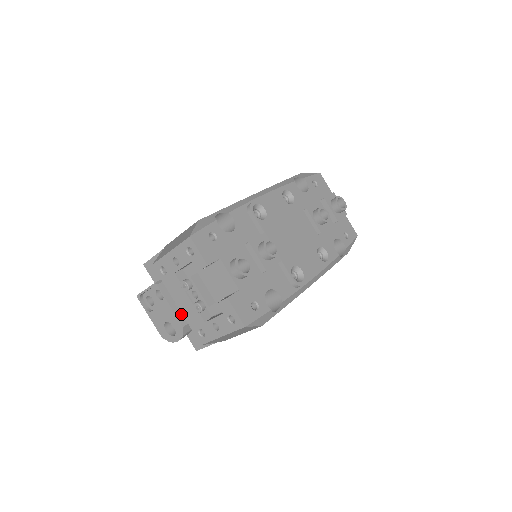
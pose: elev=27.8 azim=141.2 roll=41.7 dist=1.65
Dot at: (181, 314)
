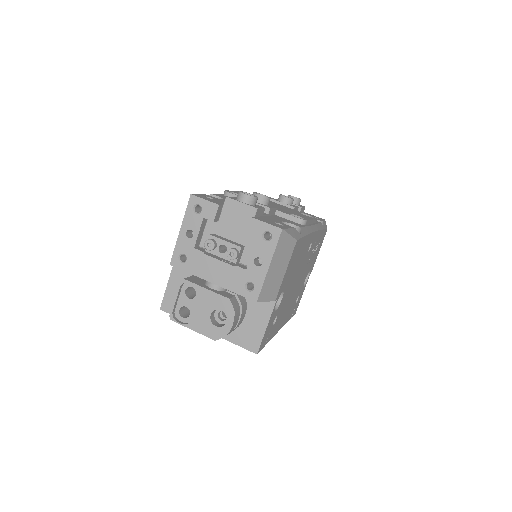
Dot at: (221, 293)
